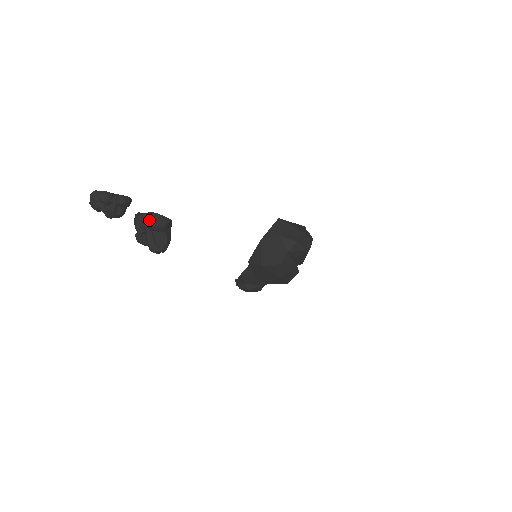
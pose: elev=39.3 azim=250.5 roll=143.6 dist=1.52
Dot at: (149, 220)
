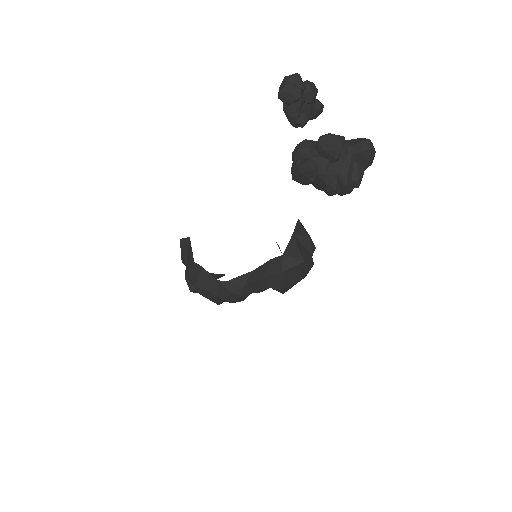
Dot at: (372, 146)
